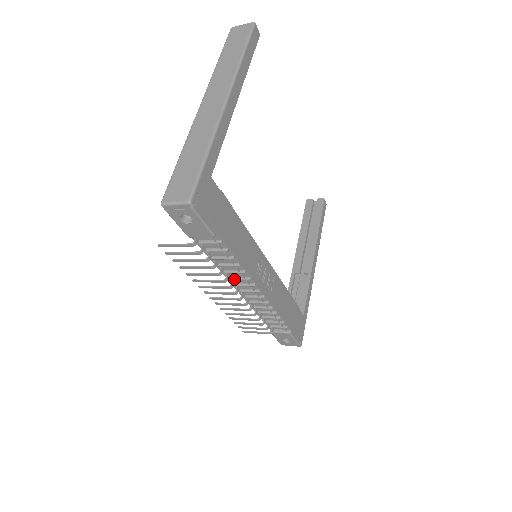
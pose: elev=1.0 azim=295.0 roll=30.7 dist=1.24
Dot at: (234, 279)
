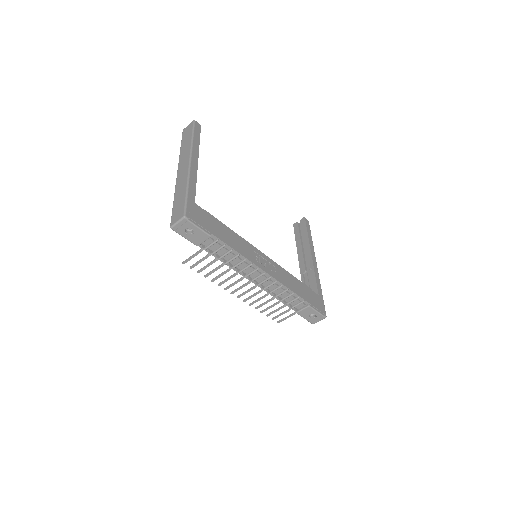
Dot at: (243, 270)
